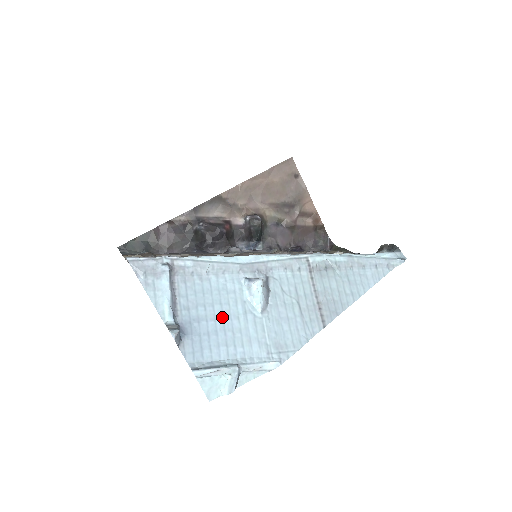
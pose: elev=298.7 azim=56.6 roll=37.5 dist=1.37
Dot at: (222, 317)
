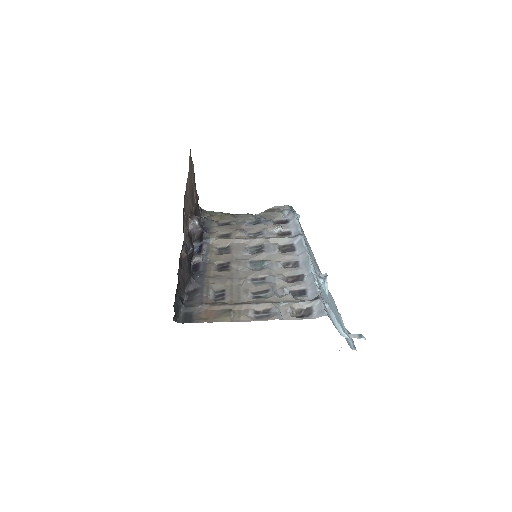
Dot at: (333, 311)
